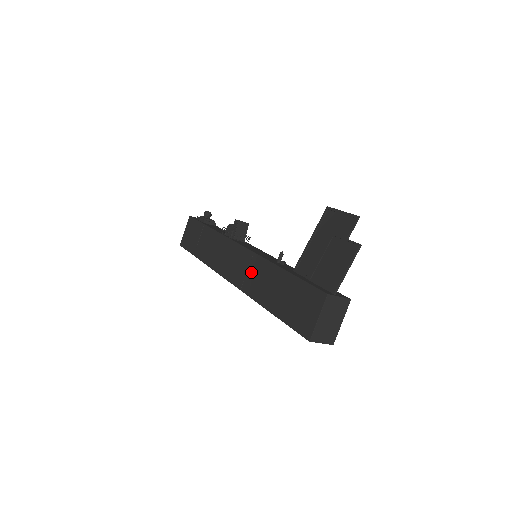
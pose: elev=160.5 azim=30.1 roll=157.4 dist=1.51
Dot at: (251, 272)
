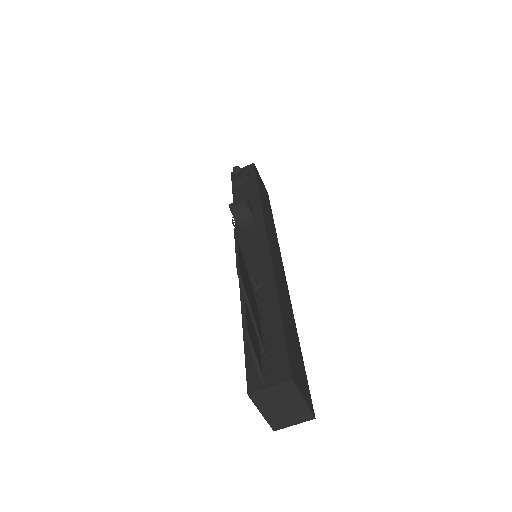
Dot at: occluded
